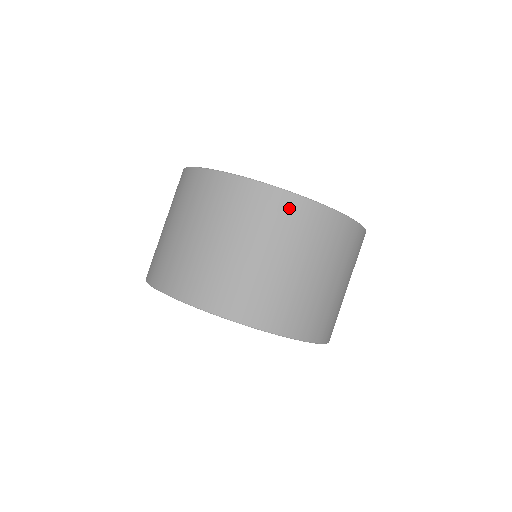
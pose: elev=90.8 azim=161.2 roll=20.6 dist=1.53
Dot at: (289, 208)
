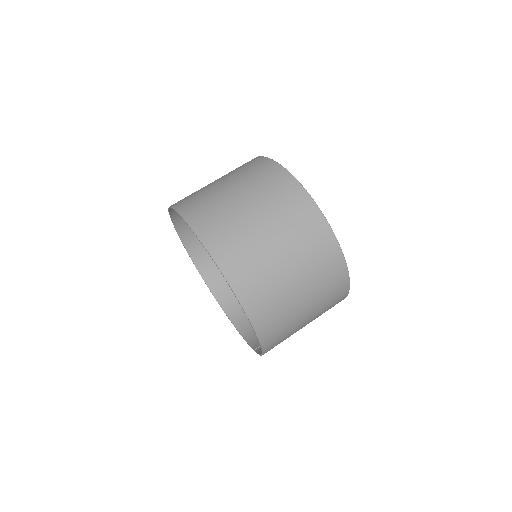
Dot at: (312, 220)
